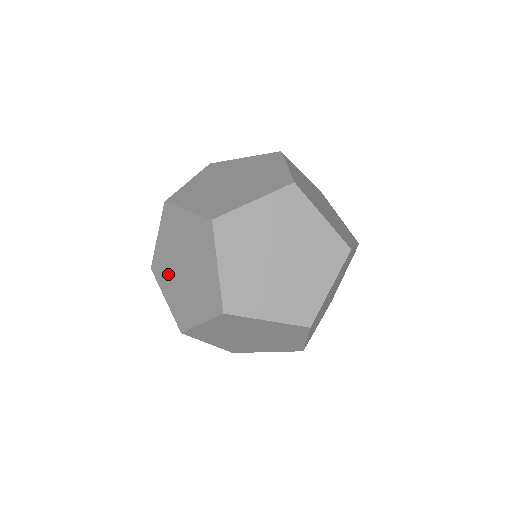
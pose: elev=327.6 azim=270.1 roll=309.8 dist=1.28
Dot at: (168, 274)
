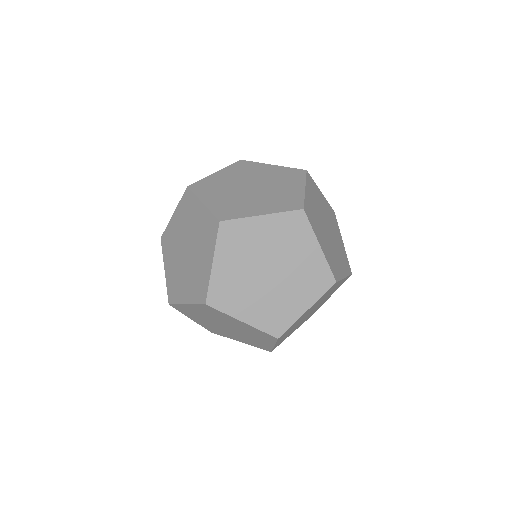
Dot at: occluded
